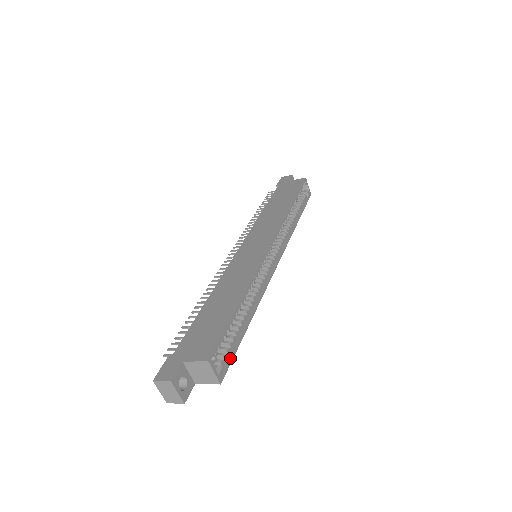
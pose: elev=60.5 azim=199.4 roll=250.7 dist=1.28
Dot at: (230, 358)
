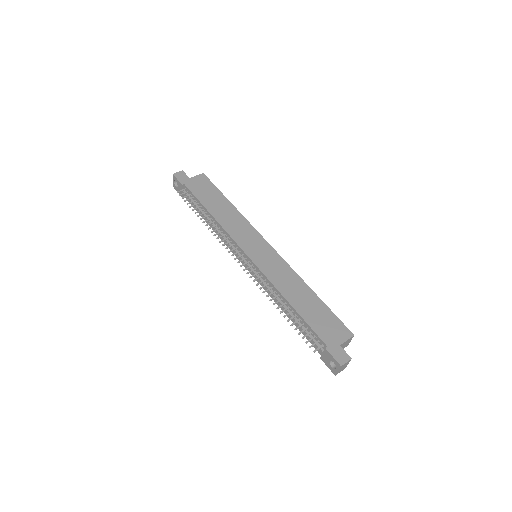
Dot at: occluded
